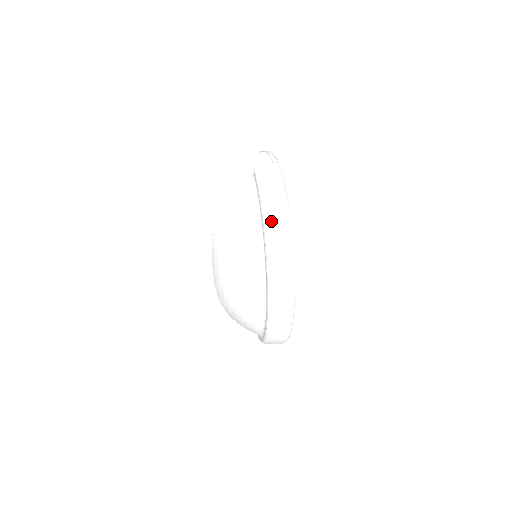
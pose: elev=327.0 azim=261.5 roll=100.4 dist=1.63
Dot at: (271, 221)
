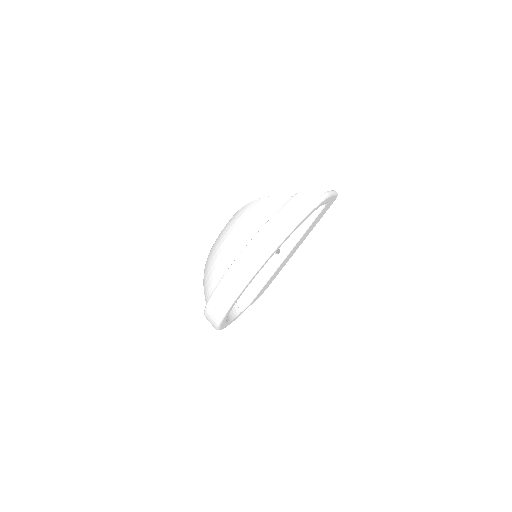
Dot at: (264, 234)
